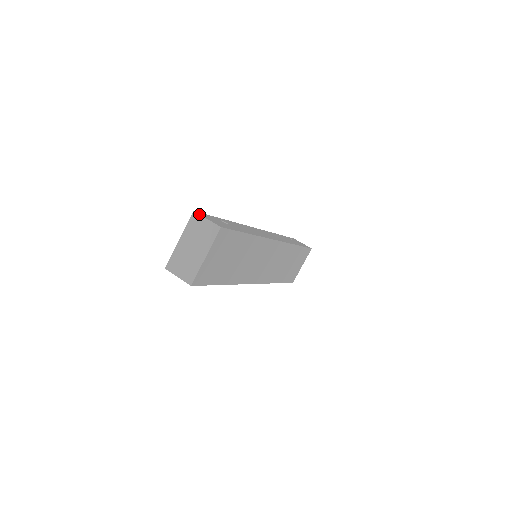
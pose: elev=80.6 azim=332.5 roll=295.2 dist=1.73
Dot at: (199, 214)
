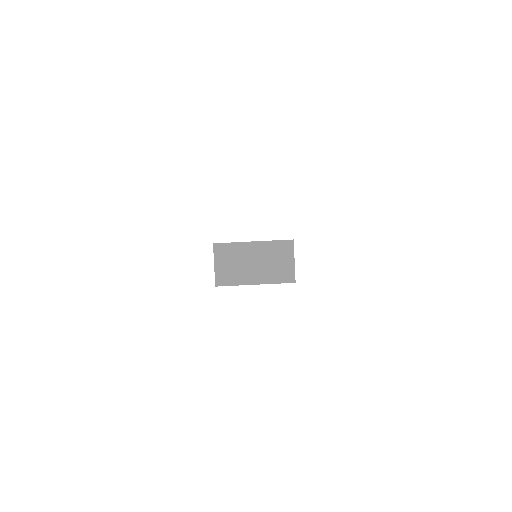
Dot at: occluded
